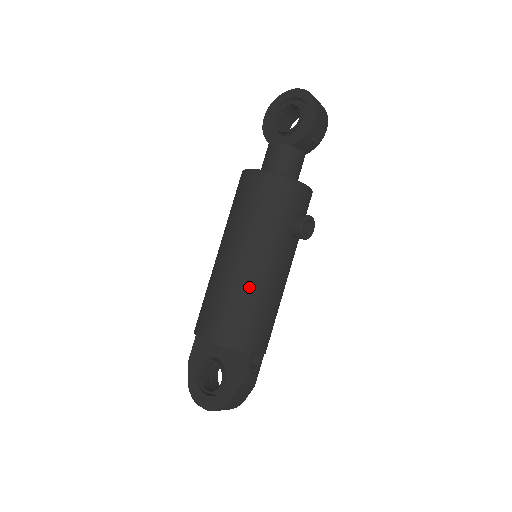
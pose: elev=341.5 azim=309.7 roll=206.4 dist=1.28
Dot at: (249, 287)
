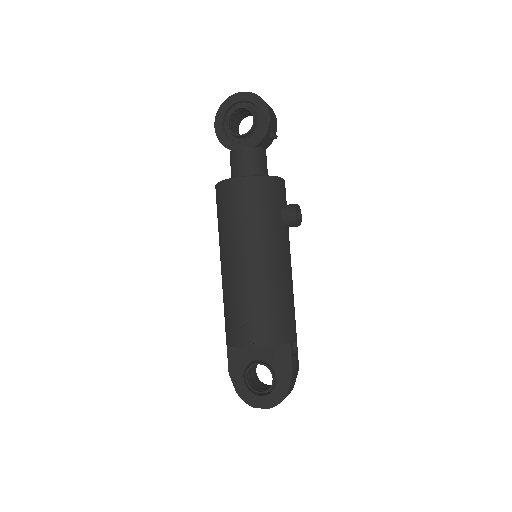
Dot at: (271, 285)
